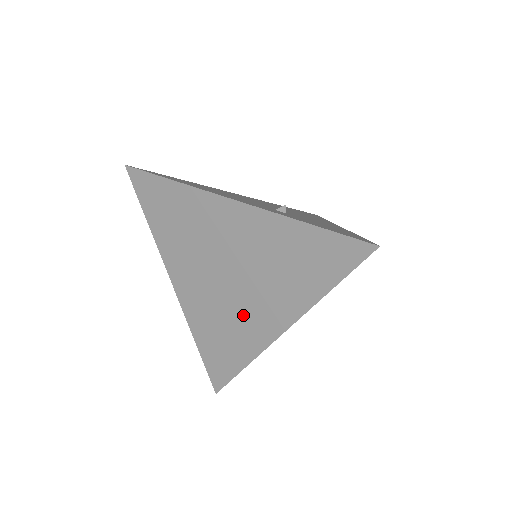
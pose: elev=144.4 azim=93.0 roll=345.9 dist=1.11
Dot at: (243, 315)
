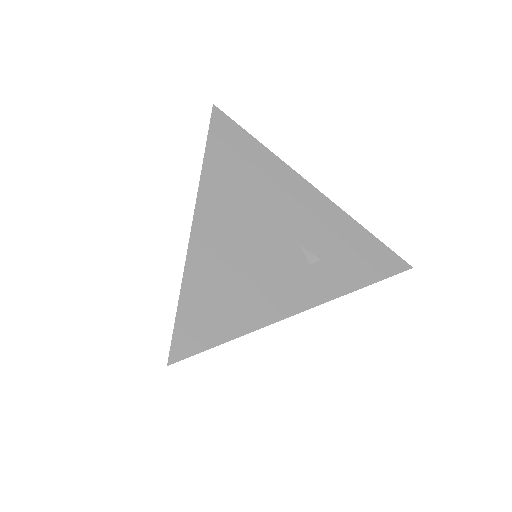
Dot at: occluded
